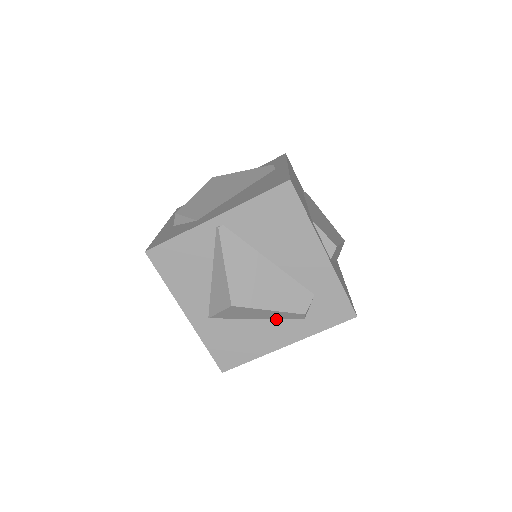
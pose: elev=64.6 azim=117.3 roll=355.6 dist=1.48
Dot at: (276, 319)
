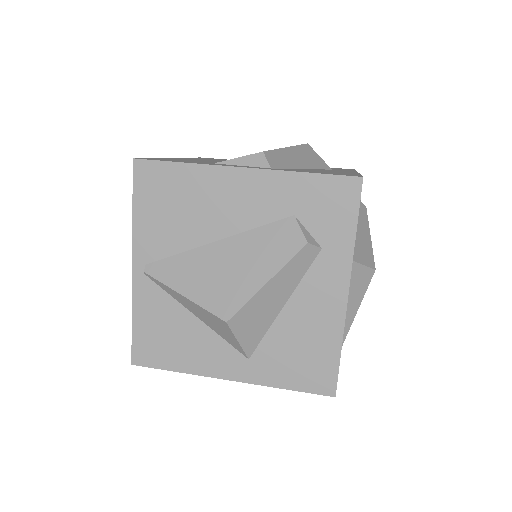
Dot at: (299, 283)
